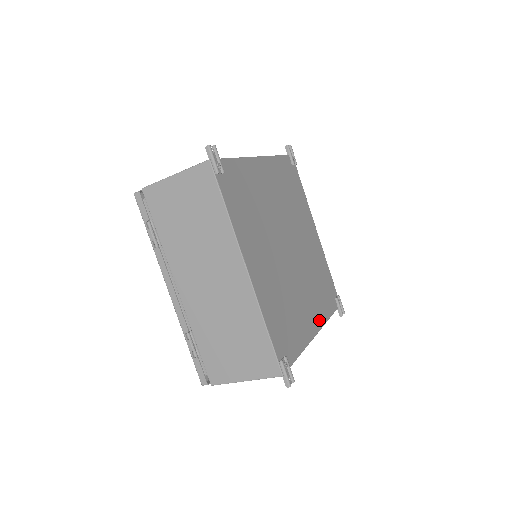
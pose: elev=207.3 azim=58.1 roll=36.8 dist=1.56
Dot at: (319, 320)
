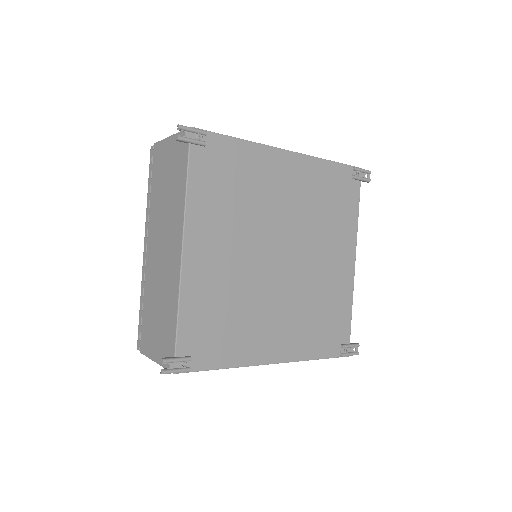
Dot at: (350, 245)
